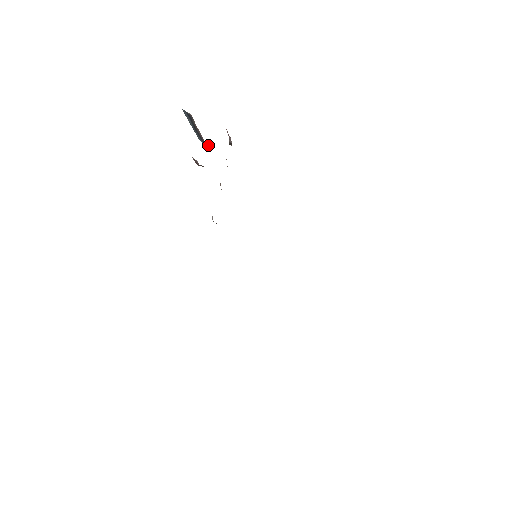
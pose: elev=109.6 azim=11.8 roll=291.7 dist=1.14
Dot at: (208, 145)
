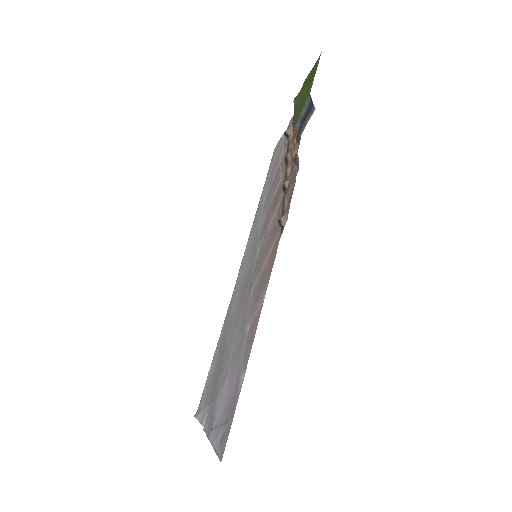
Dot at: (299, 141)
